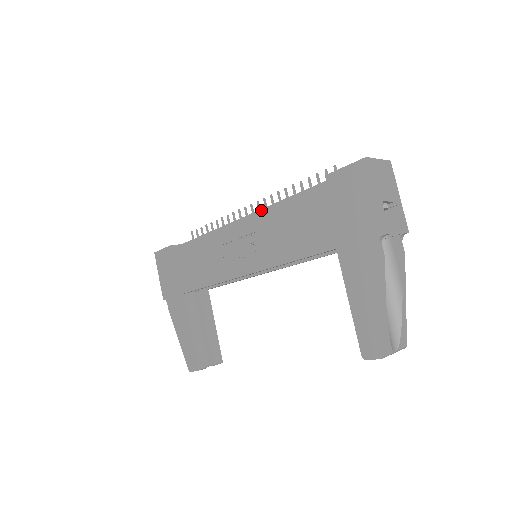
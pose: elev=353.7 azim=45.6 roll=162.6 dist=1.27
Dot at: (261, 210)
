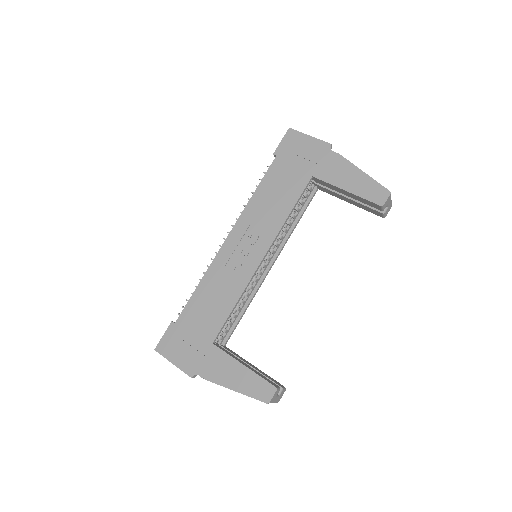
Dot at: (243, 210)
